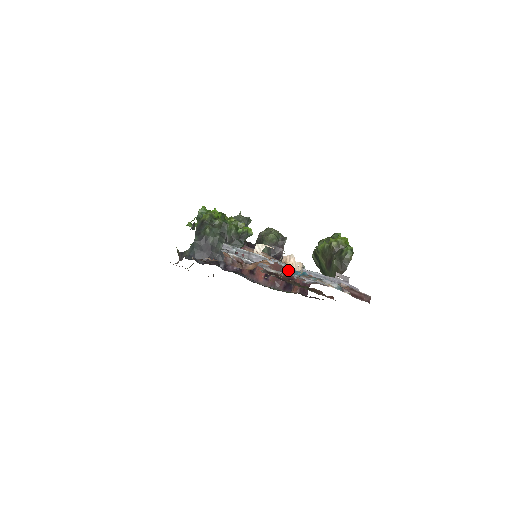
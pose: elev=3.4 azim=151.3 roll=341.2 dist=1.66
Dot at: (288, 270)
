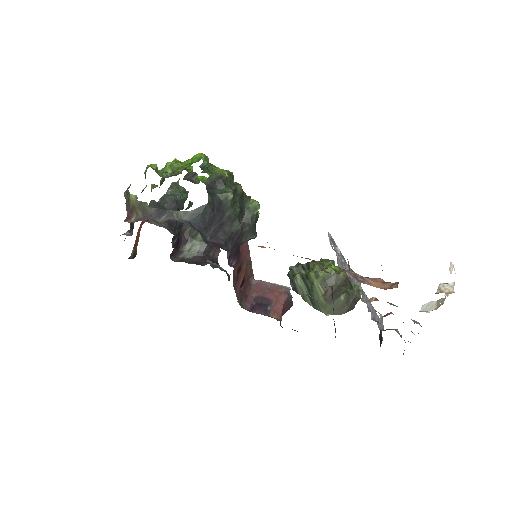
Dot at: (363, 297)
